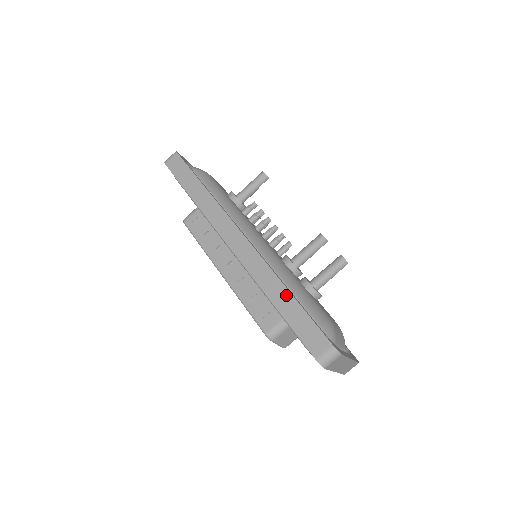
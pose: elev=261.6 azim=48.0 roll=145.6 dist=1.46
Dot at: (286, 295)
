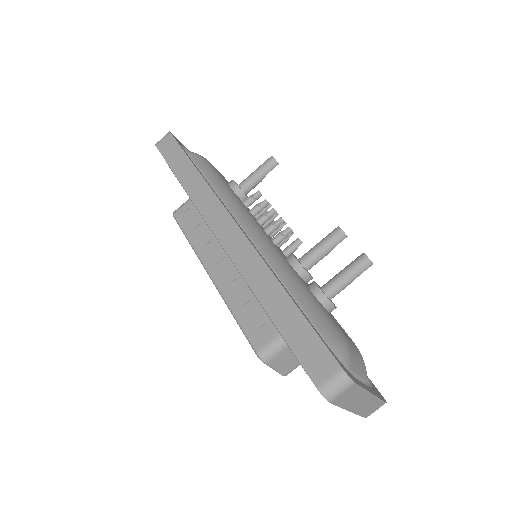
Dot at: (282, 297)
